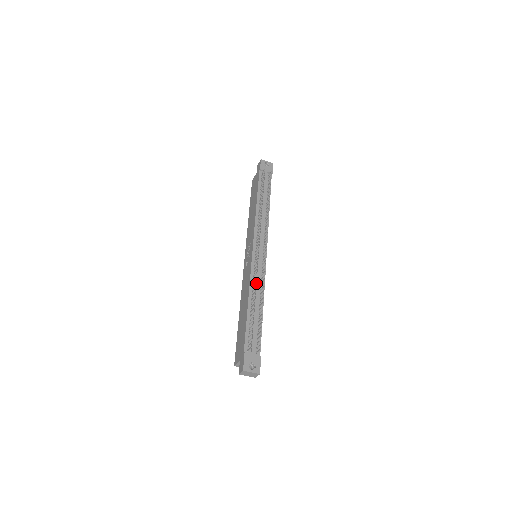
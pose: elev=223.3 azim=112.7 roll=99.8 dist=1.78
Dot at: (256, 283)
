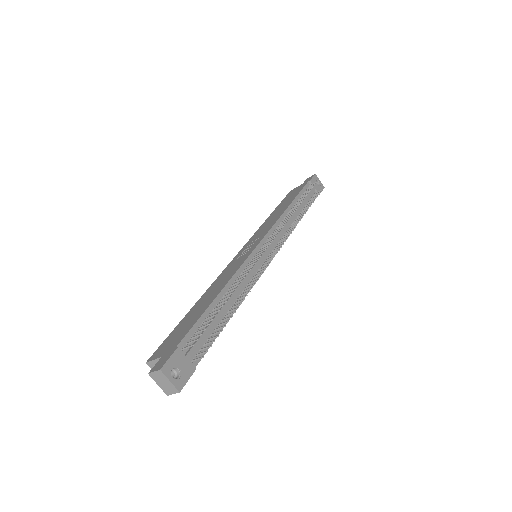
Dot at: occluded
